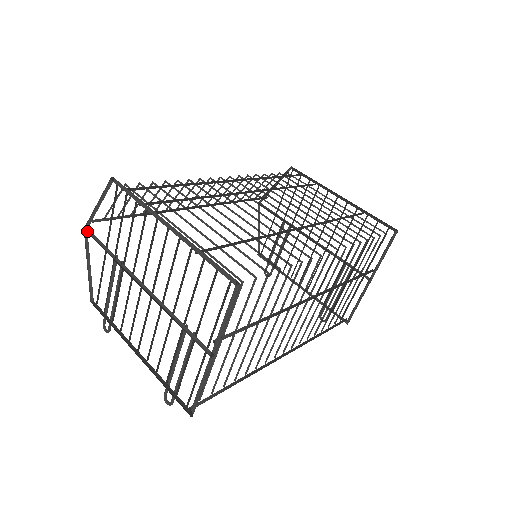
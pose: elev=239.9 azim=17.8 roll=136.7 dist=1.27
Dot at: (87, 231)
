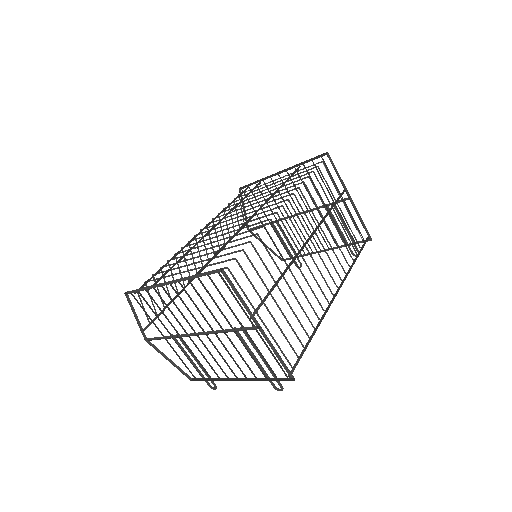
Dot at: (148, 340)
